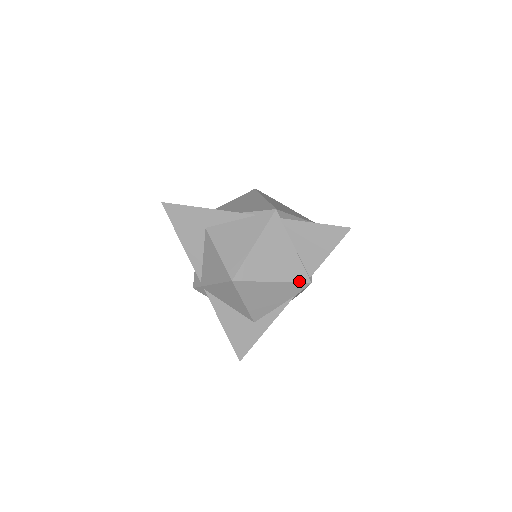
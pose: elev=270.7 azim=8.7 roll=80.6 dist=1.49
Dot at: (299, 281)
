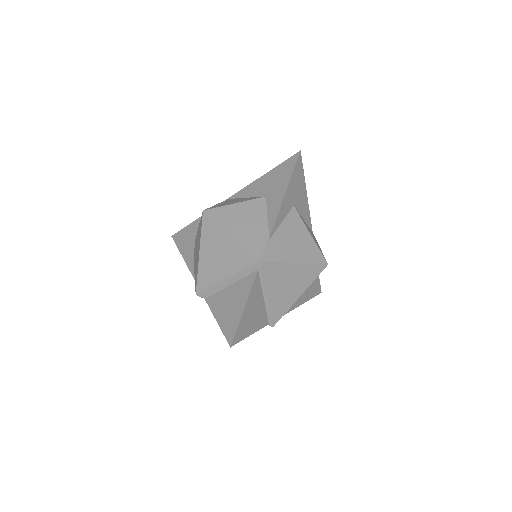
Dot at: occluded
